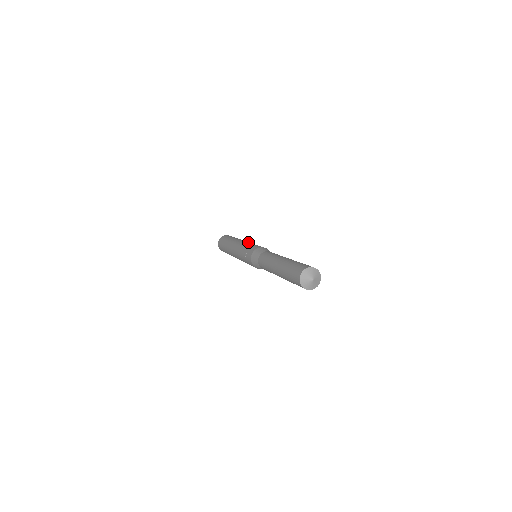
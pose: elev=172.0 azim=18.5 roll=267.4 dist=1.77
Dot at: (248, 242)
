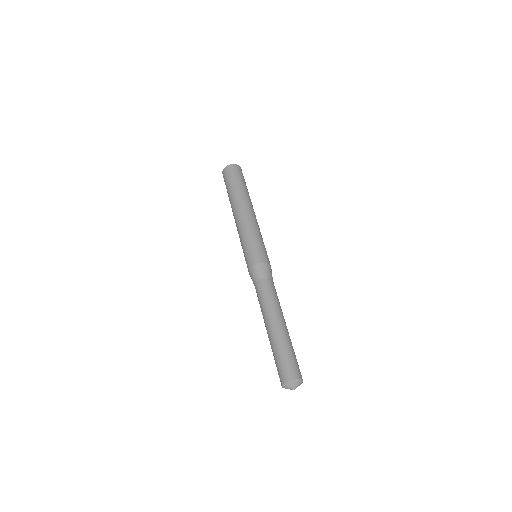
Dot at: (256, 226)
